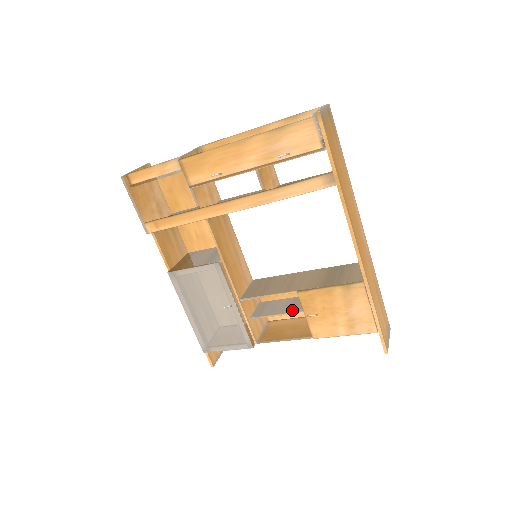
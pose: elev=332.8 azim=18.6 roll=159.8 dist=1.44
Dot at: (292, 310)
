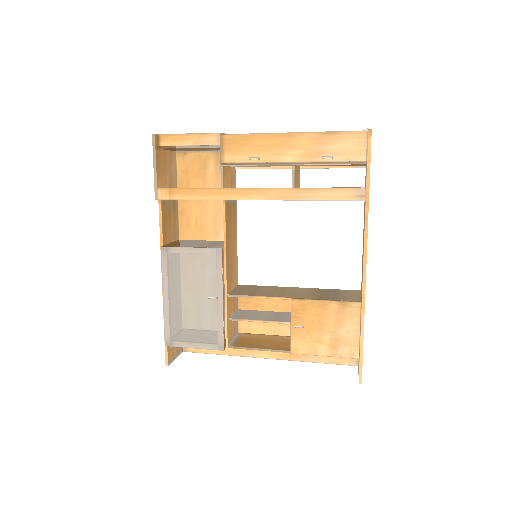
Dot at: (276, 319)
